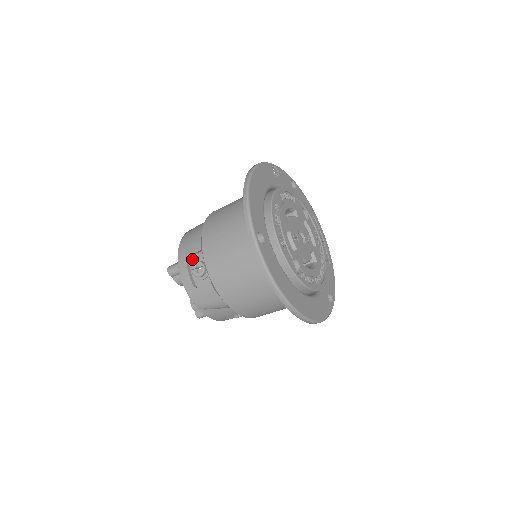
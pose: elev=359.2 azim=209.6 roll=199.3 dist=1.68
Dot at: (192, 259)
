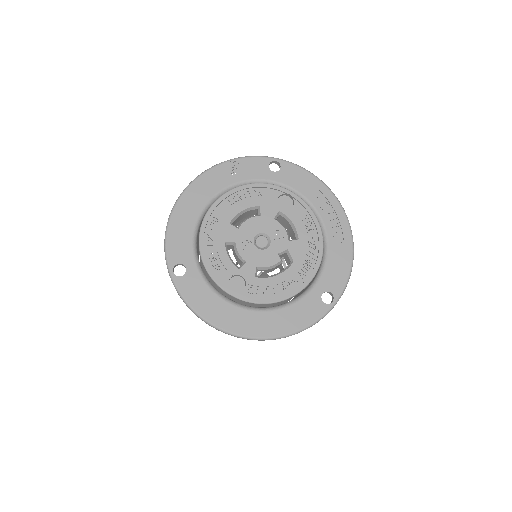
Dot at: occluded
